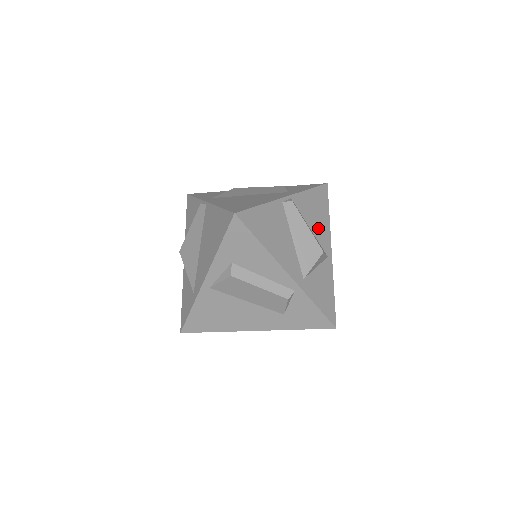
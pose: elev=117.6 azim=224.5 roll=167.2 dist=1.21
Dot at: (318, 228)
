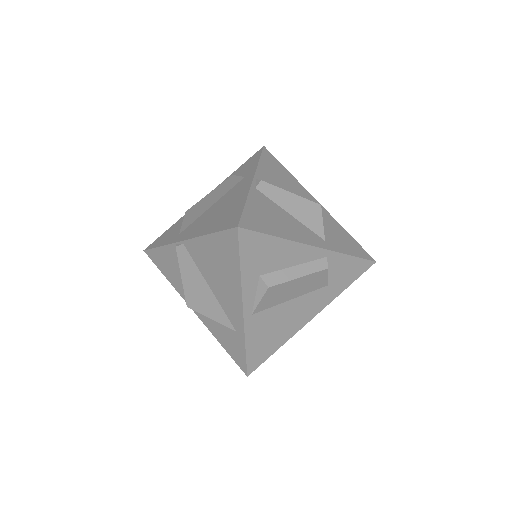
Dot at: (293, 189)
